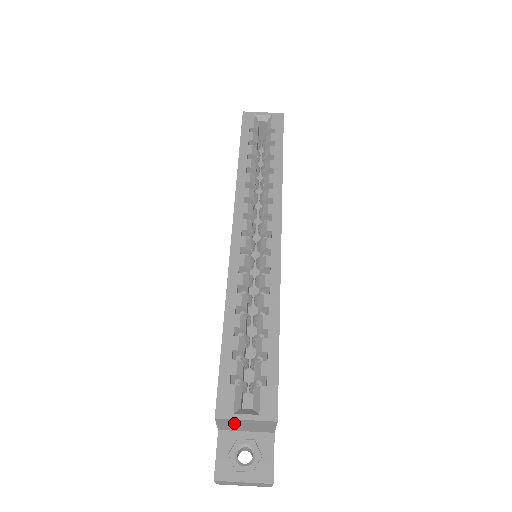
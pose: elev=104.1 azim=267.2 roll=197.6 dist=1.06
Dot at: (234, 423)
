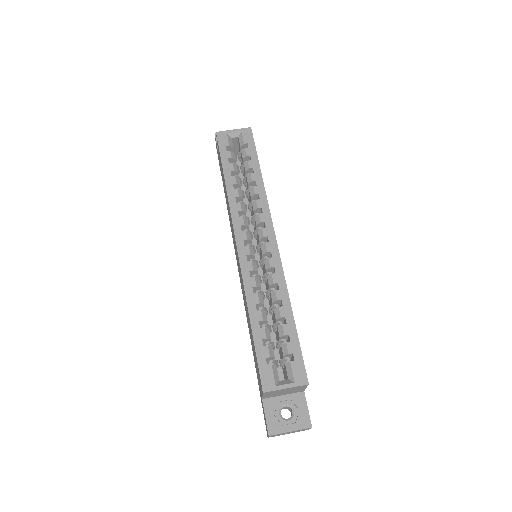
Dot at: (276, 392)
